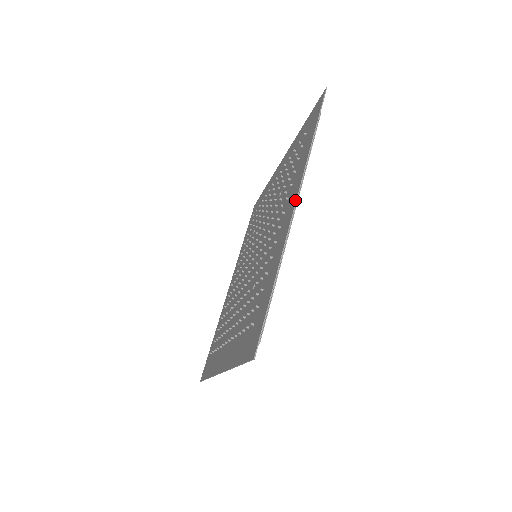
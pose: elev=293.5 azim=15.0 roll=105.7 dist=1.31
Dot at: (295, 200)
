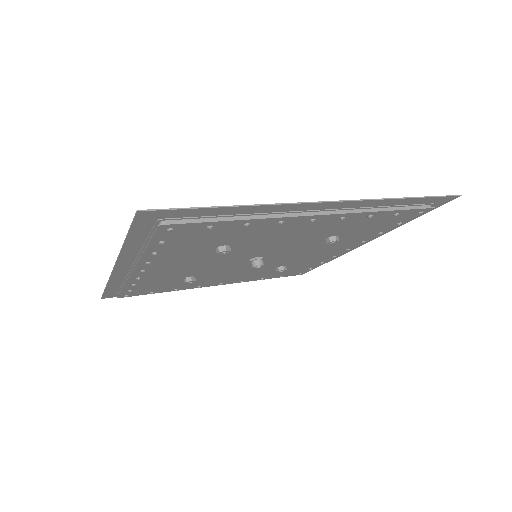
Dot at: (333, 201)
